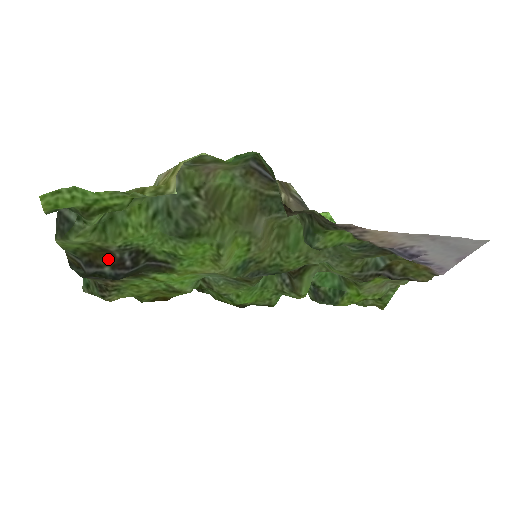
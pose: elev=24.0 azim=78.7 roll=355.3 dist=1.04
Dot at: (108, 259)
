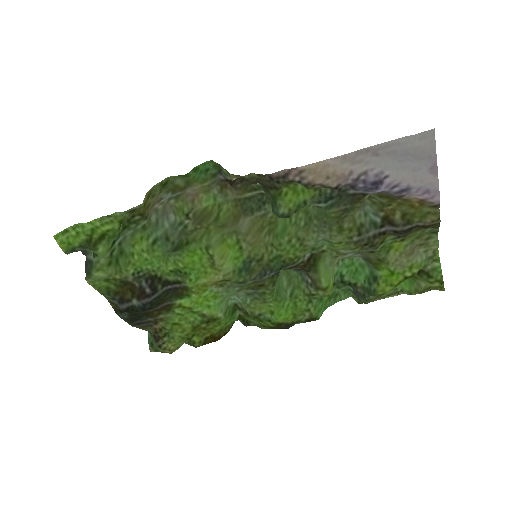
Dot at: (132, 291)
